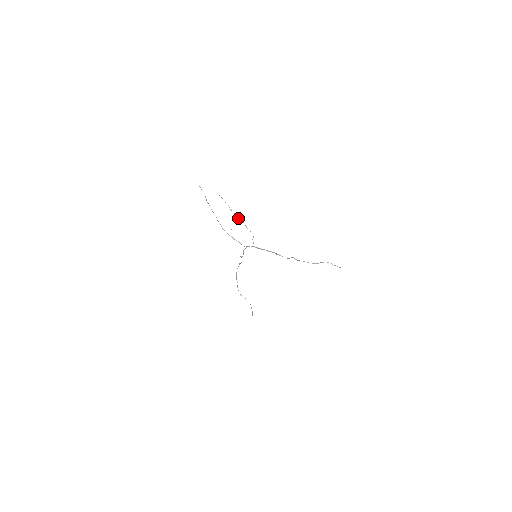
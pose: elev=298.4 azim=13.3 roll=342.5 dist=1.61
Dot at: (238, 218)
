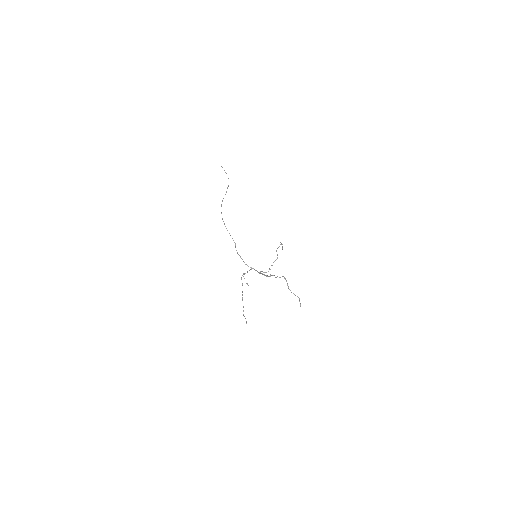
Dot at: occluded
